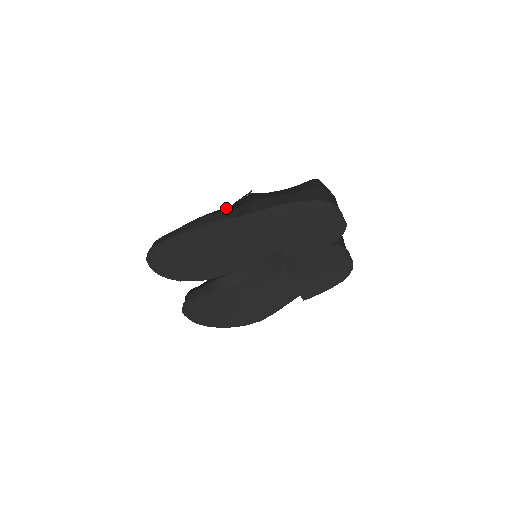
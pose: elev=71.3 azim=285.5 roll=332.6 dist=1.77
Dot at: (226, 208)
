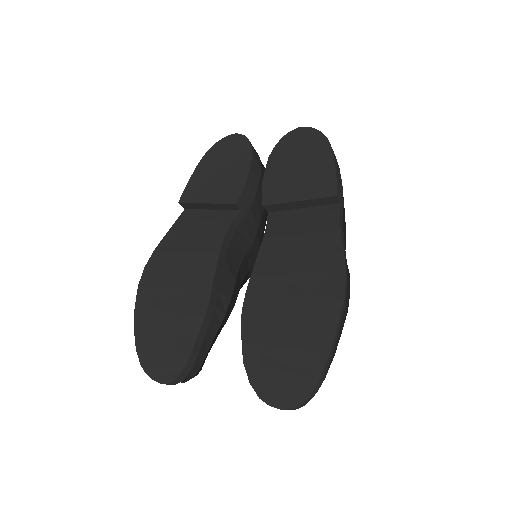
Dot at: occluded
